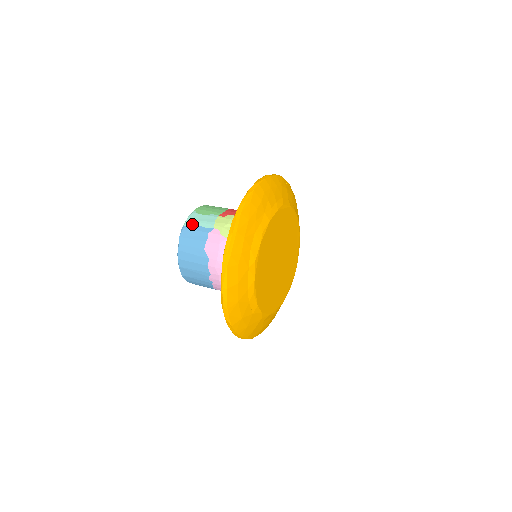
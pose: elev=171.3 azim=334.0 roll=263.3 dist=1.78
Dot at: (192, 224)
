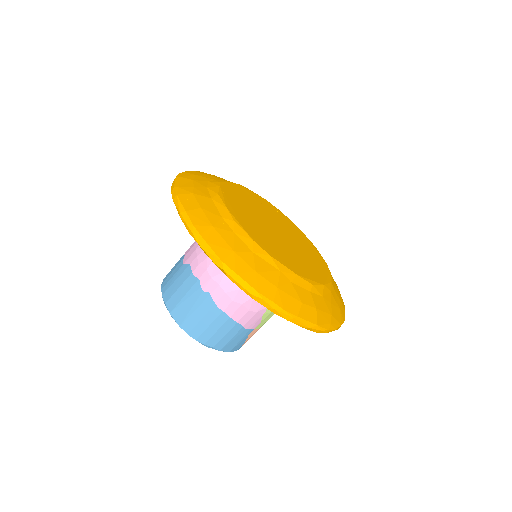
Dot at: occluded
